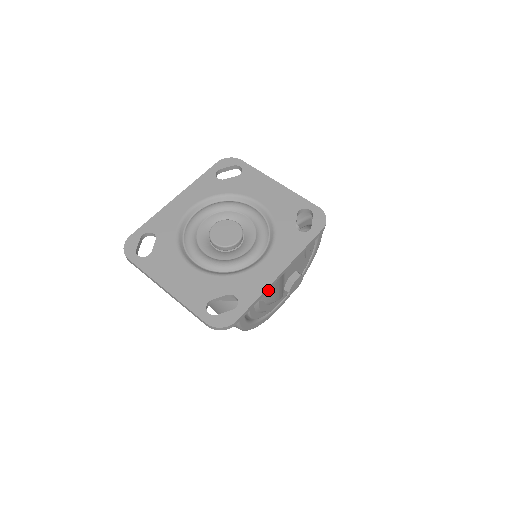
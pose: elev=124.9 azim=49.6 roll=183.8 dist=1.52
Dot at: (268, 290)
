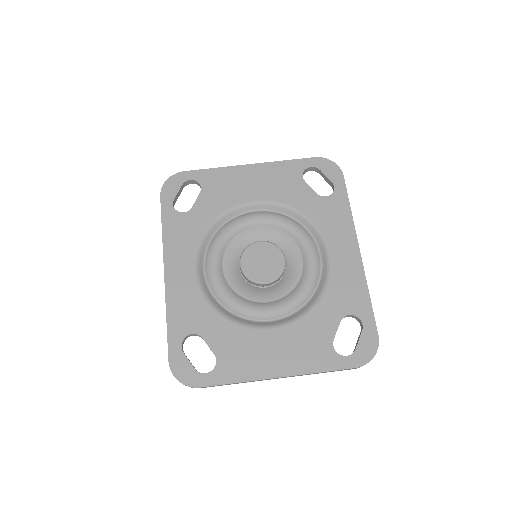
Dot at: occluded
